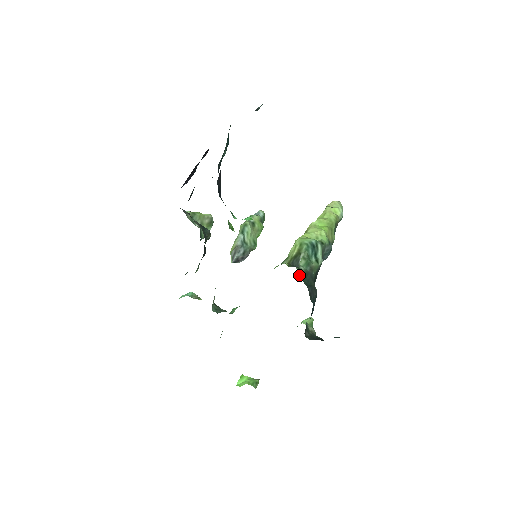
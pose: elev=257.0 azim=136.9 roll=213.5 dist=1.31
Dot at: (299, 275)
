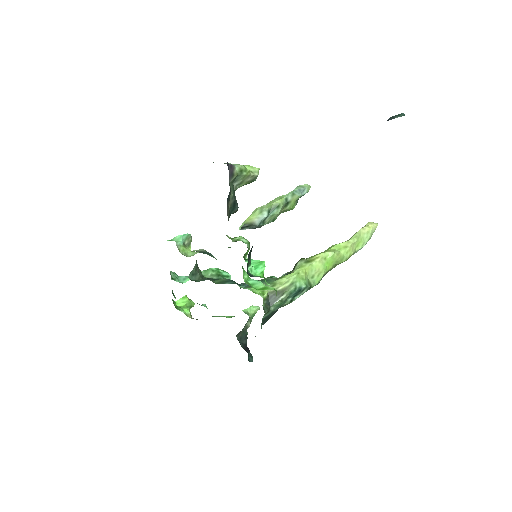
Dot at: (264, 316)
